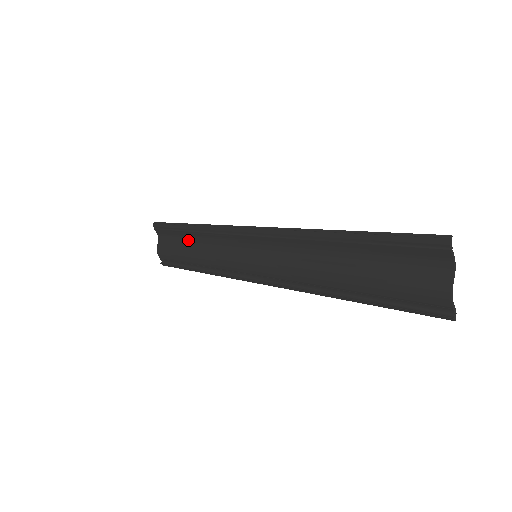
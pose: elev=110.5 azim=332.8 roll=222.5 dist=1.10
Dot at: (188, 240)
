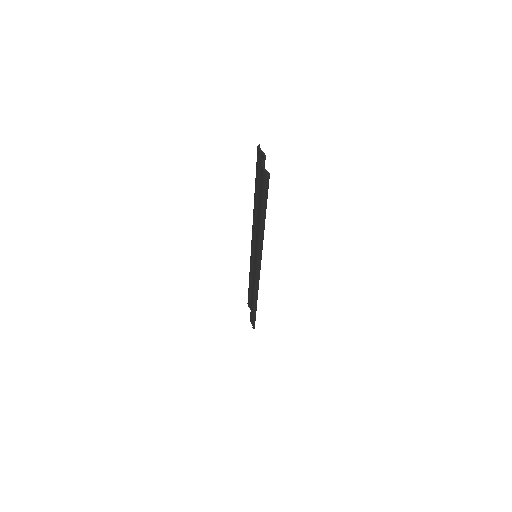
Dot at: occluded
